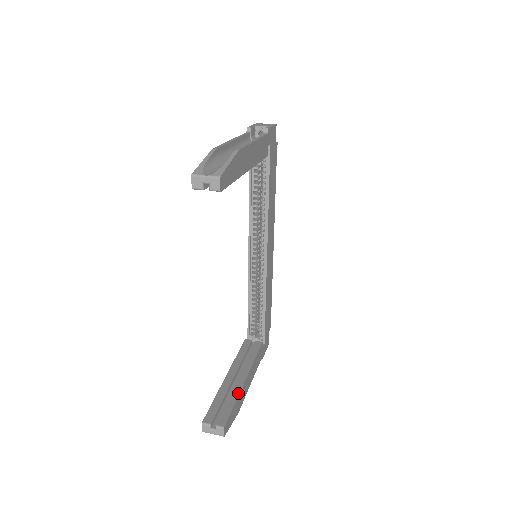
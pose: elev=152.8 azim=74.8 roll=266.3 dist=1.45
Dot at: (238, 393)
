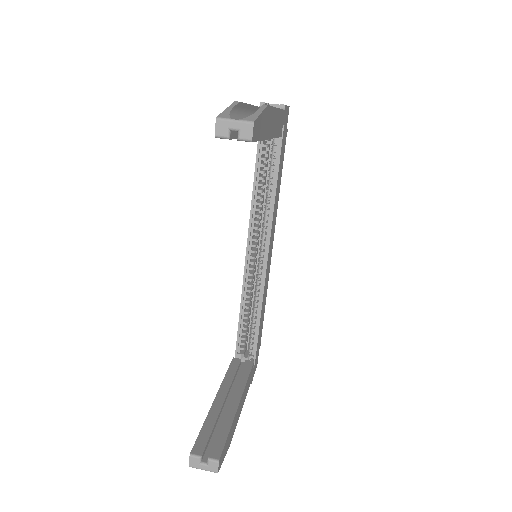
Dot at: (232, 418)
